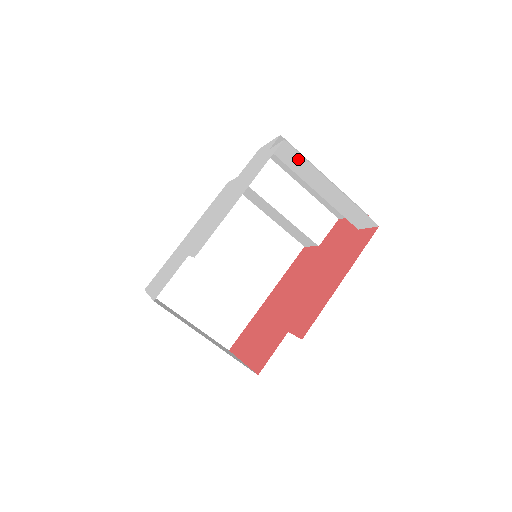
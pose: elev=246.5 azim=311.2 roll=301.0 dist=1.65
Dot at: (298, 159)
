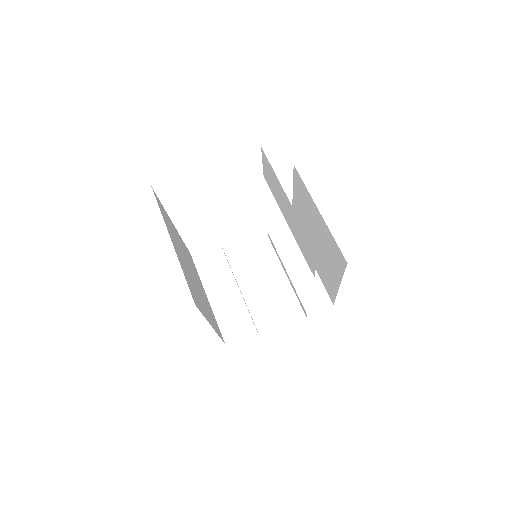
Dot at: (292, 239)
